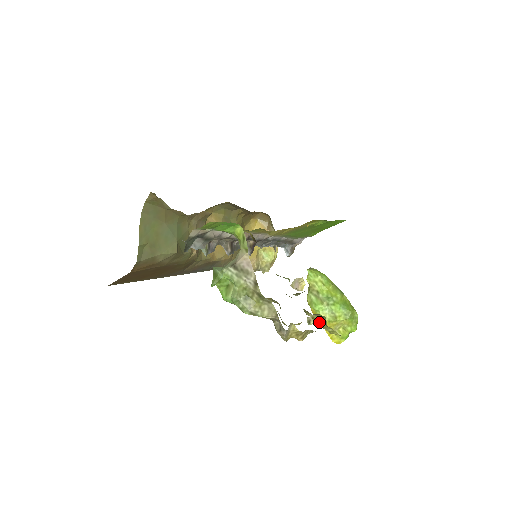
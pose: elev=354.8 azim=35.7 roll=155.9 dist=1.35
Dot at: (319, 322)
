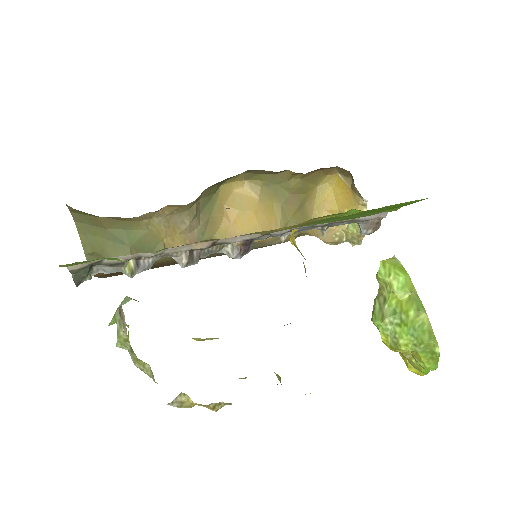
Dot at: (279, 380)
